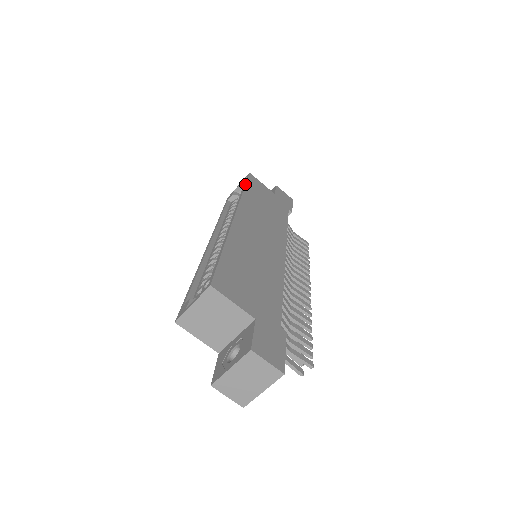
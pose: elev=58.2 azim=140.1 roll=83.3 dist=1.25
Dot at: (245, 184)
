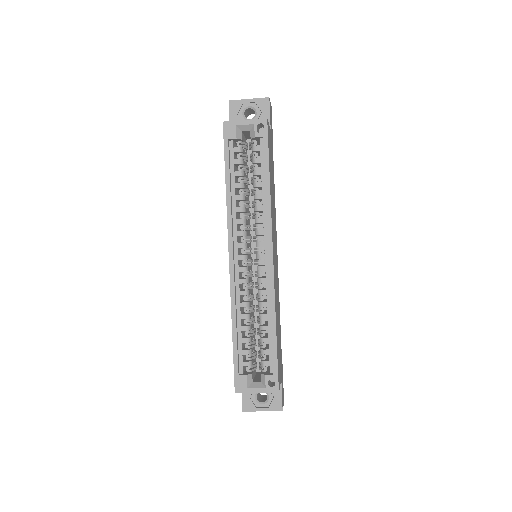
Dot at: (269, 166)
